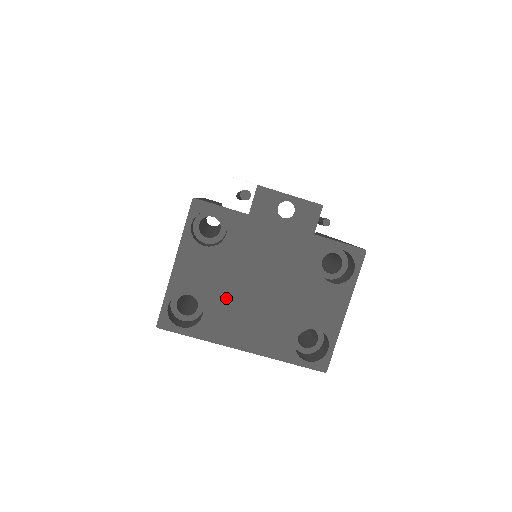
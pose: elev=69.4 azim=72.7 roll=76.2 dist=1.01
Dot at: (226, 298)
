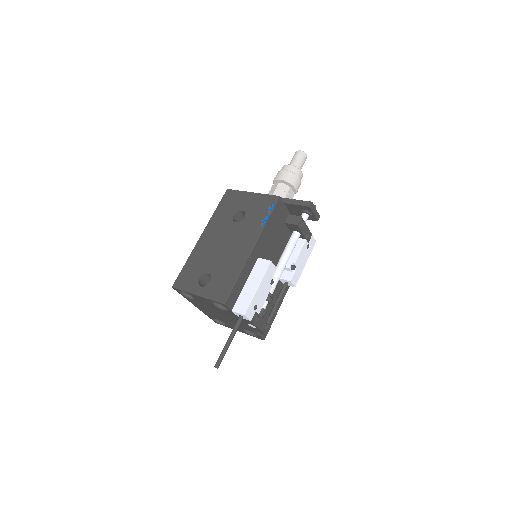
Dot at: (205, 306)
